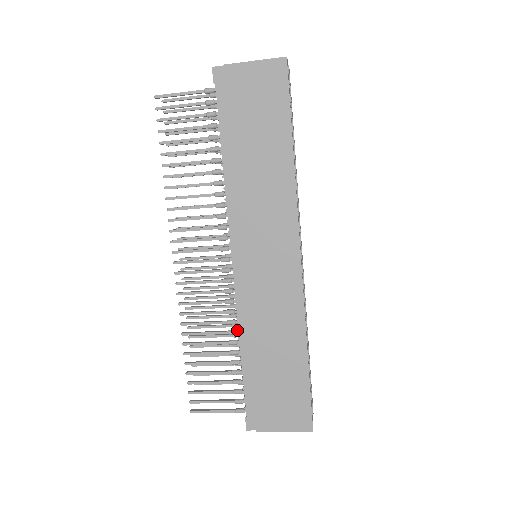
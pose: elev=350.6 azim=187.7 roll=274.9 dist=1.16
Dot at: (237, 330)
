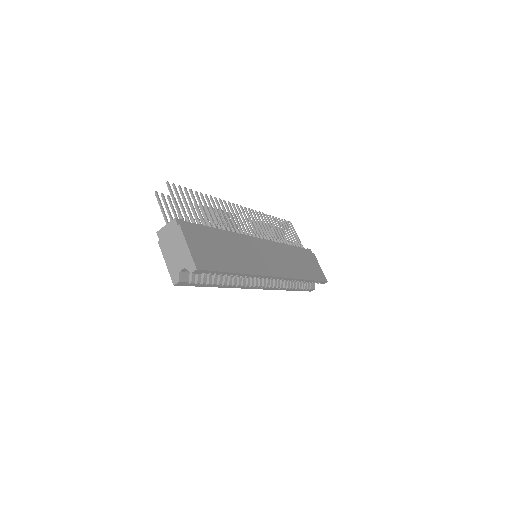
Dot at: occluded
